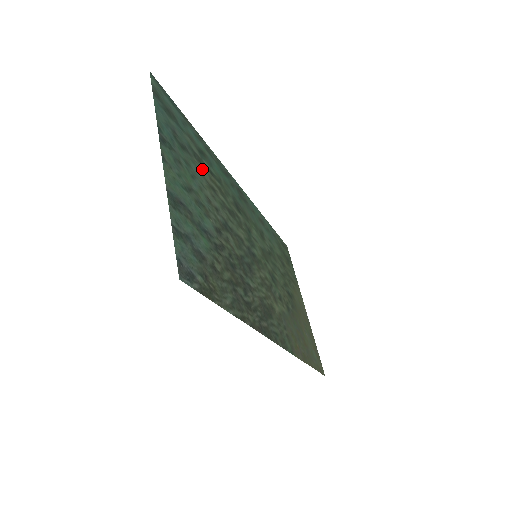
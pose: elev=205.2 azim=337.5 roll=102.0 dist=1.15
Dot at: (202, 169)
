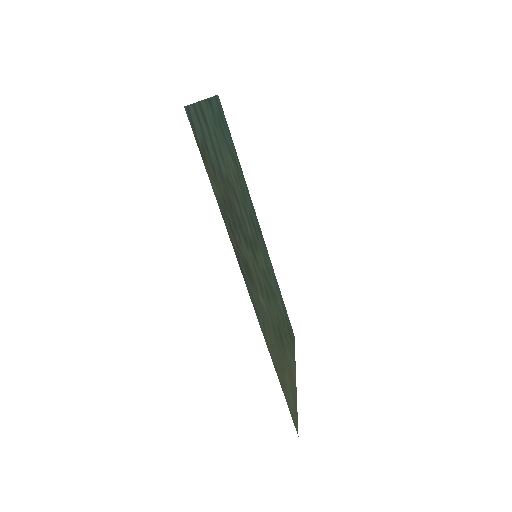
Dot at: (232, 162)
